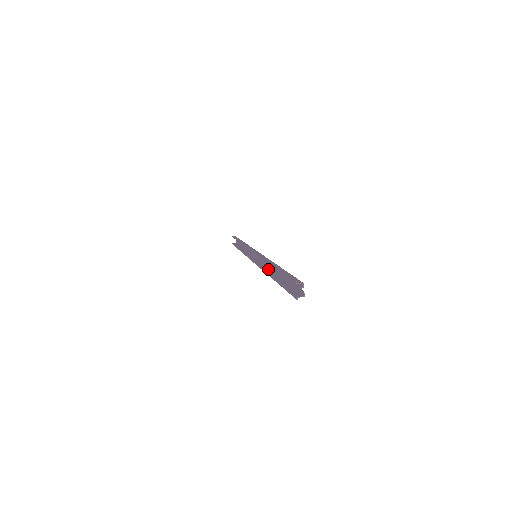
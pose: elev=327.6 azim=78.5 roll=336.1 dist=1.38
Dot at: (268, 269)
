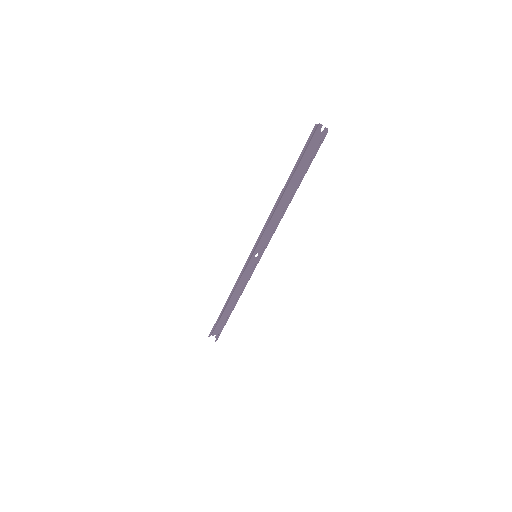
Dot at: (279, 220)
